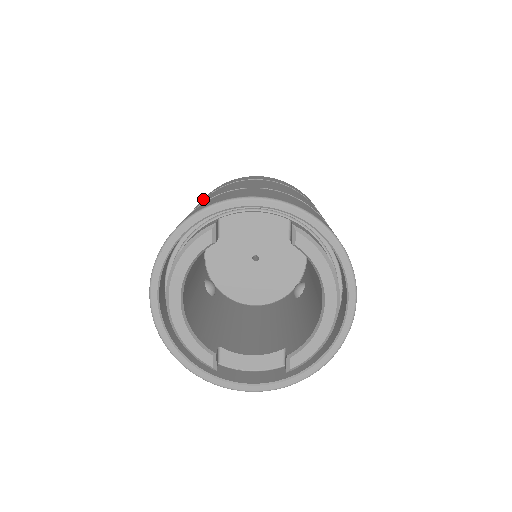
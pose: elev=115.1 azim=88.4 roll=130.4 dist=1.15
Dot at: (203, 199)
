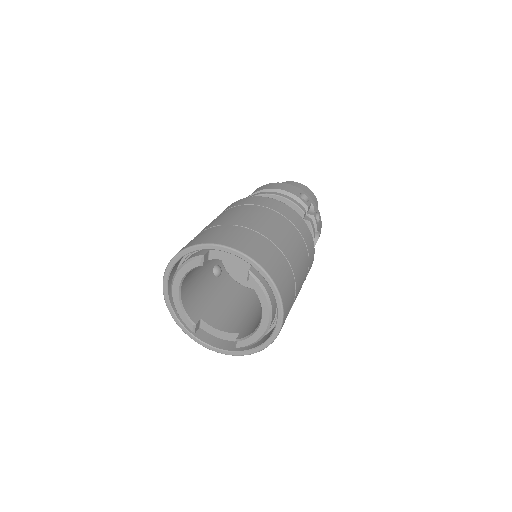
Dot at: (227, 209)
